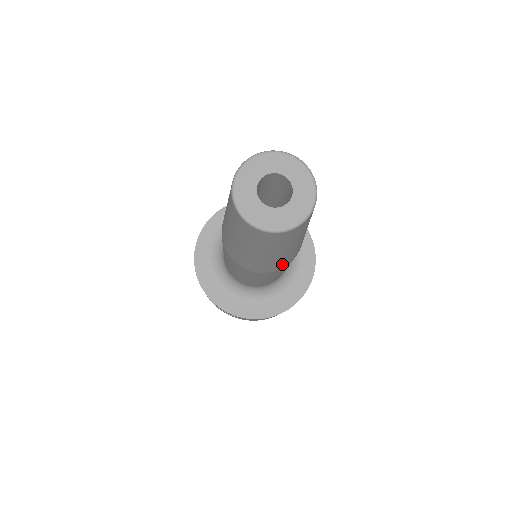
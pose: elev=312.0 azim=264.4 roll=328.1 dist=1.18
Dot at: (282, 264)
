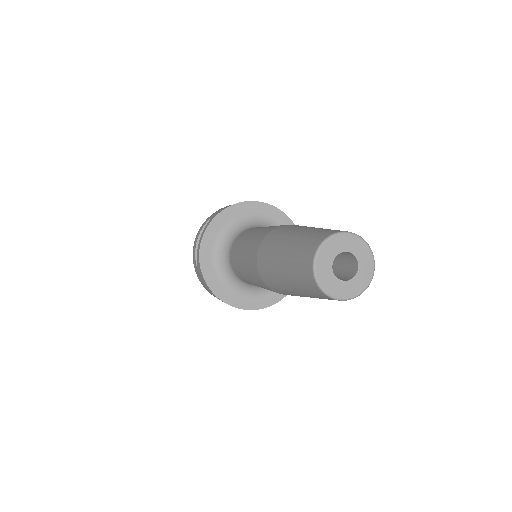
Dot at: occluded
